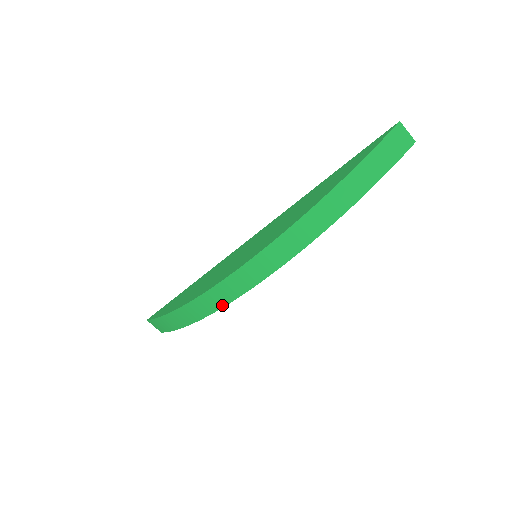
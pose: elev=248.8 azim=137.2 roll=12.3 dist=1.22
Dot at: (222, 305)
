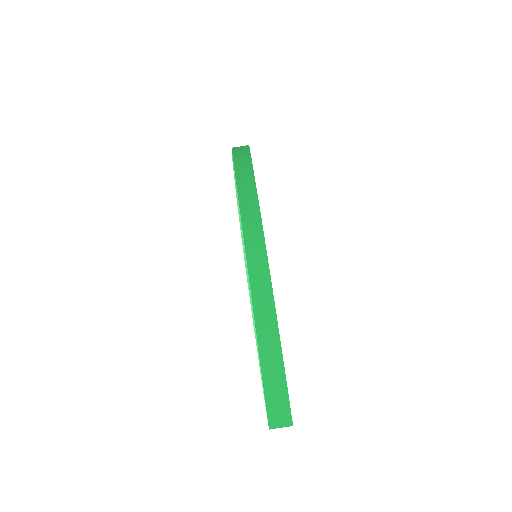
Dot at: (269, 283)
